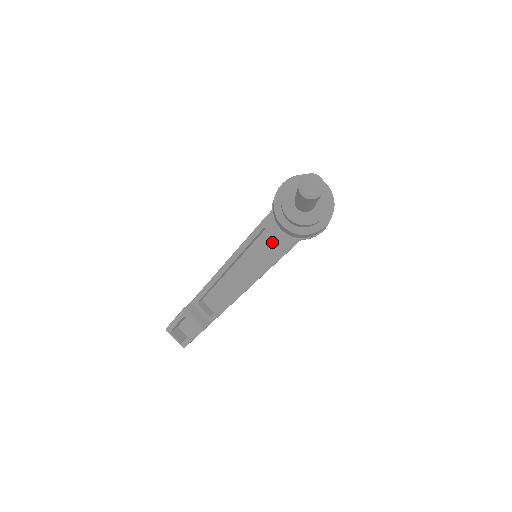
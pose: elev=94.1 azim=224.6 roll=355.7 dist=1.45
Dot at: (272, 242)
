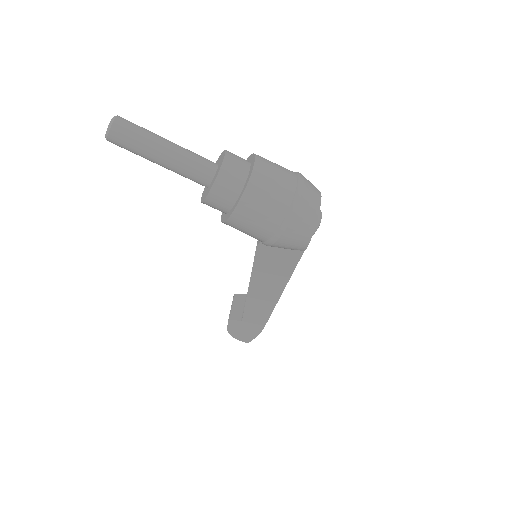
Dot at: occluded
